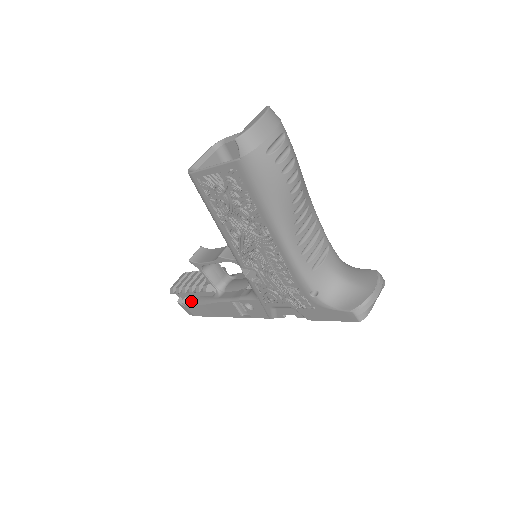
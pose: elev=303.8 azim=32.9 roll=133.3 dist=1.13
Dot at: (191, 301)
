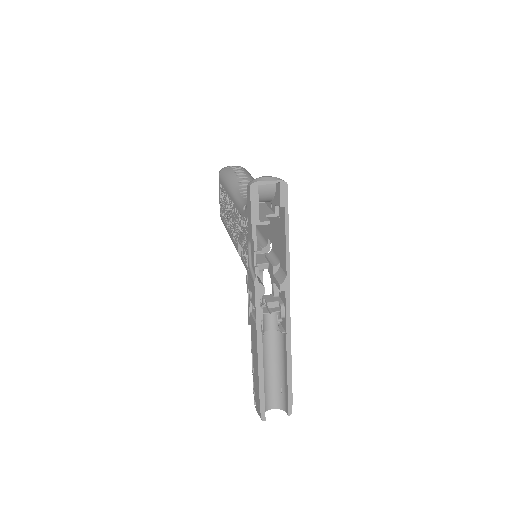
Dot at: (253, 378)
